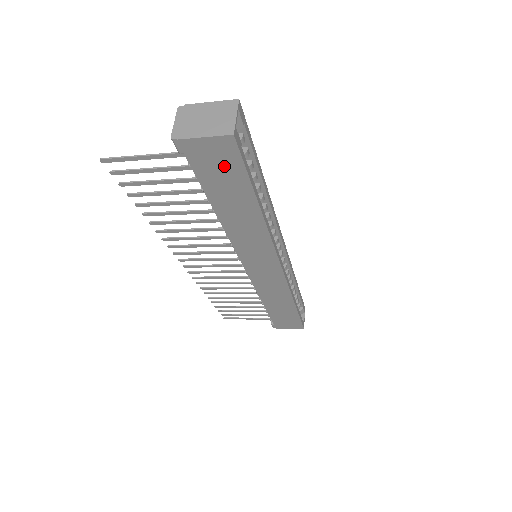
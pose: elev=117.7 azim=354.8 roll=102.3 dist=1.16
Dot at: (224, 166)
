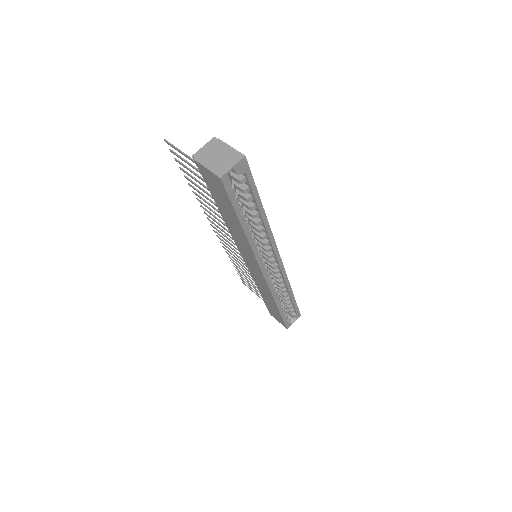
Dot at: (219, 191)
